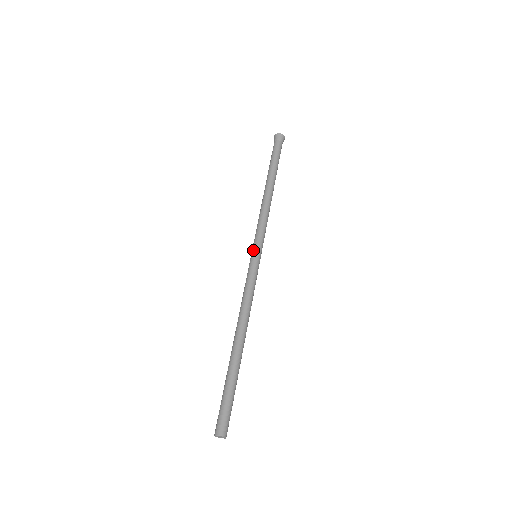
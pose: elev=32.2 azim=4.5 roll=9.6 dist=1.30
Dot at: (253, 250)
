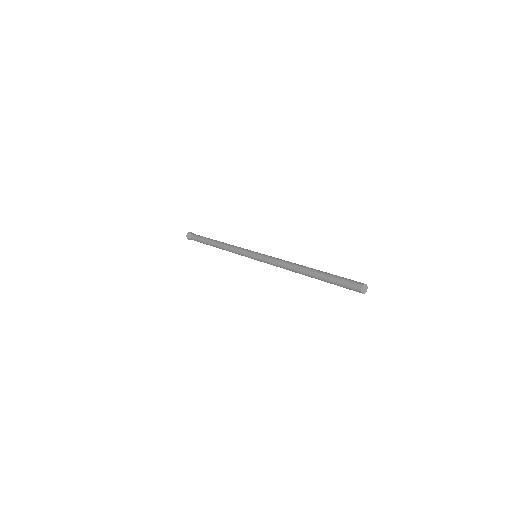
Dot at: (253, 251)
